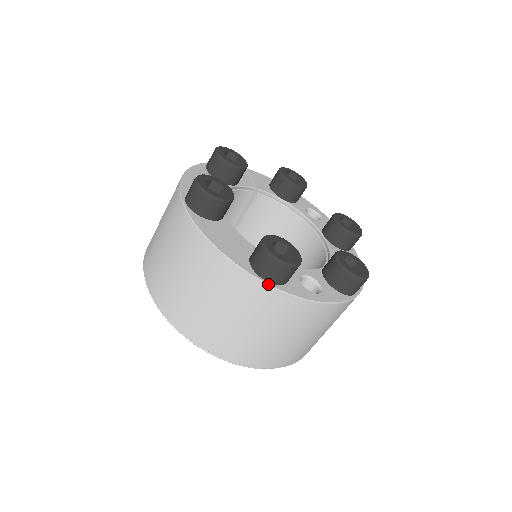
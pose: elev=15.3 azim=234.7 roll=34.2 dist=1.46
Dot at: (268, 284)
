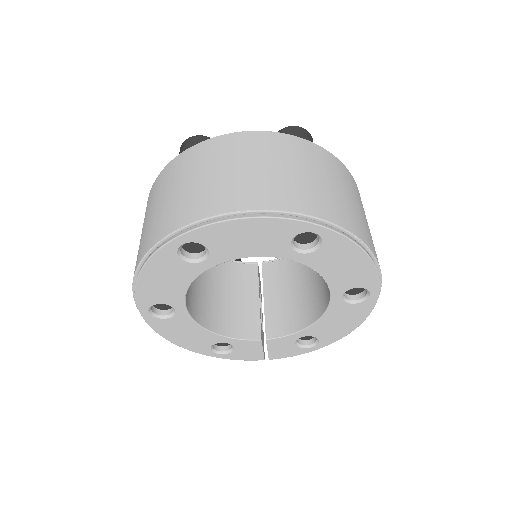
Dot at: (184, 151)
